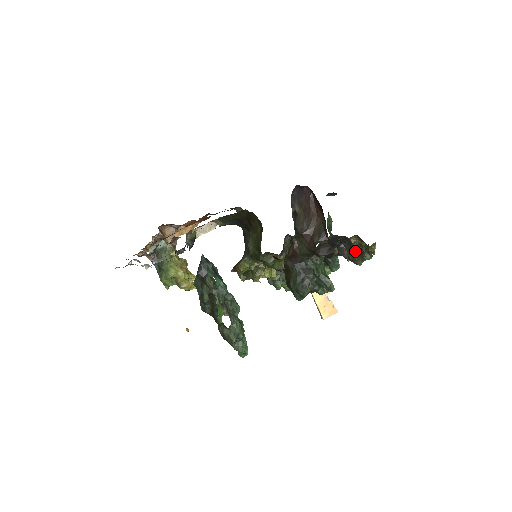
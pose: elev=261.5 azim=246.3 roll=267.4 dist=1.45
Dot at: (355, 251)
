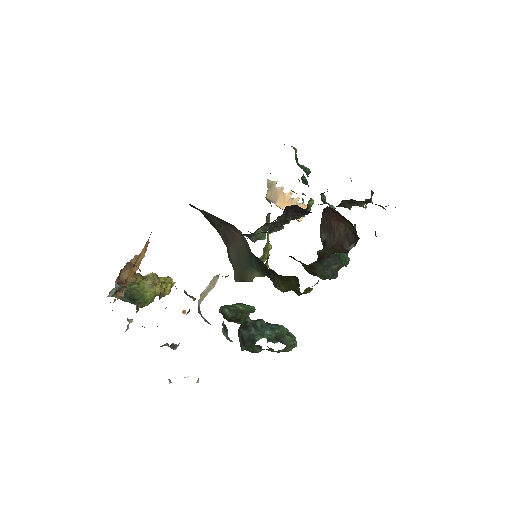
Dot at: (358, 201)
